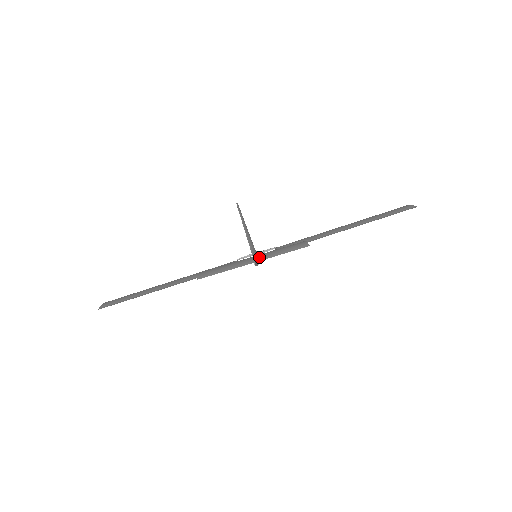
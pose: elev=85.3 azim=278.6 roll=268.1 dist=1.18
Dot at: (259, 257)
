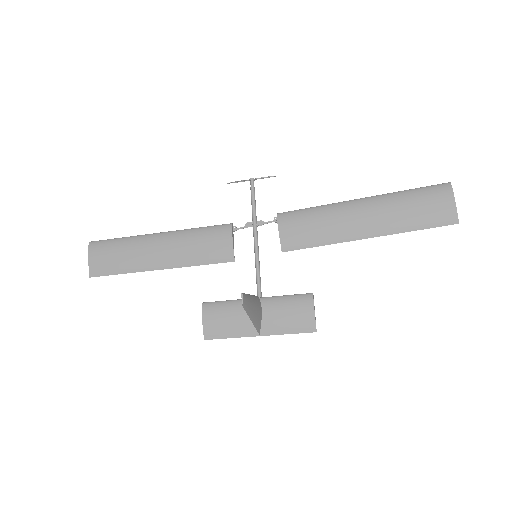
Dot at: (264, 325)
